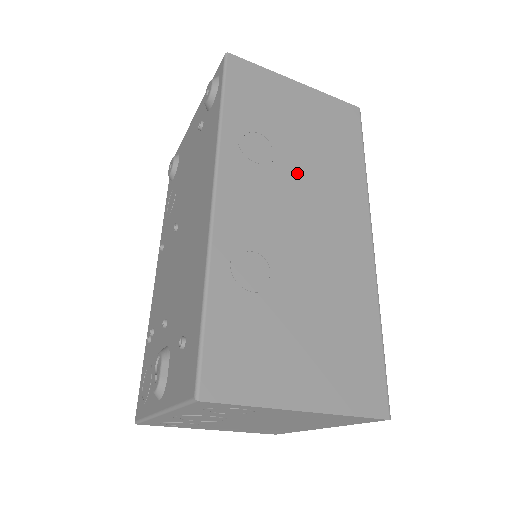
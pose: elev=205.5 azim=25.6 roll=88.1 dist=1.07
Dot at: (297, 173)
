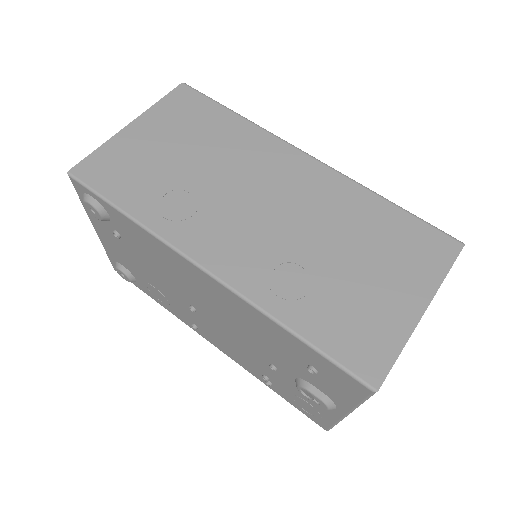
Dot at: (220, 184)
